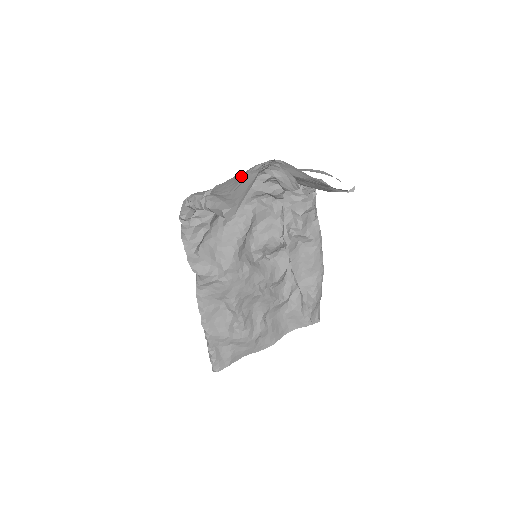
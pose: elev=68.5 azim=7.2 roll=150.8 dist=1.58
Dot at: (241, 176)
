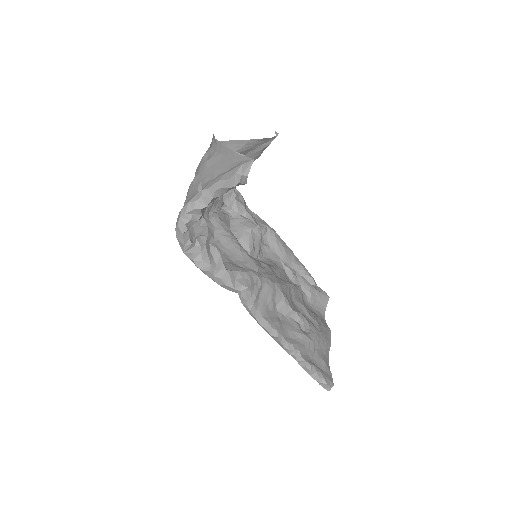
Dot at: (202, 170)
